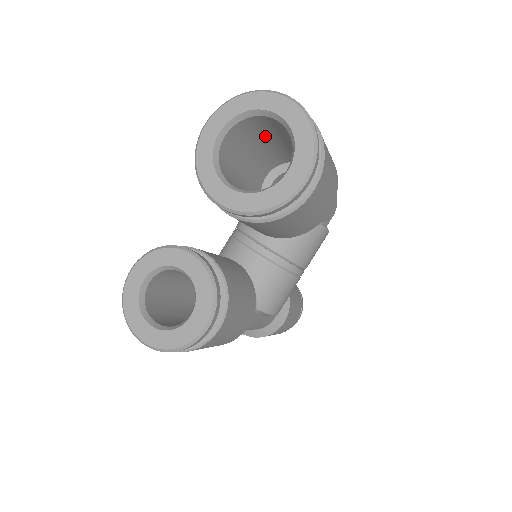
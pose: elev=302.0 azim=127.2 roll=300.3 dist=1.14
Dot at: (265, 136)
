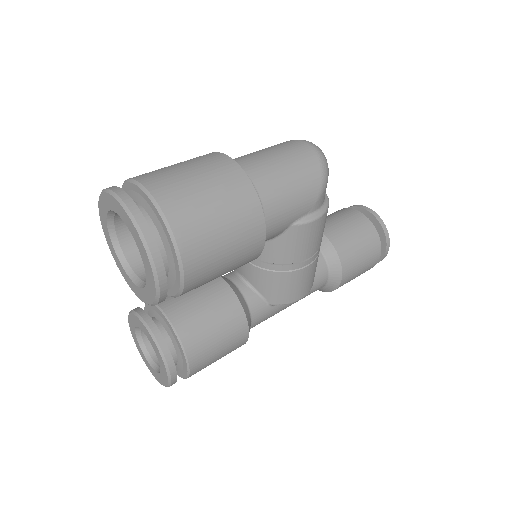
Dot at: occluded
